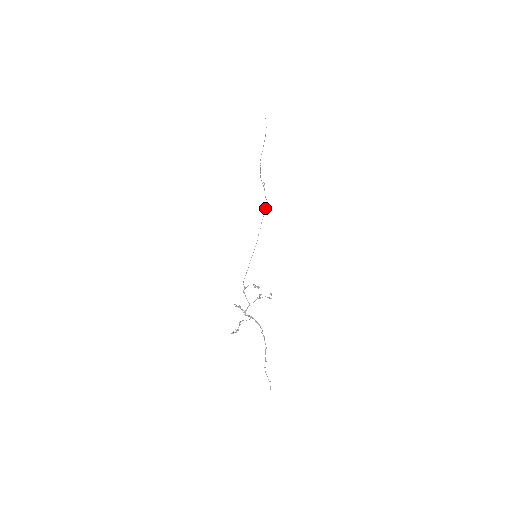
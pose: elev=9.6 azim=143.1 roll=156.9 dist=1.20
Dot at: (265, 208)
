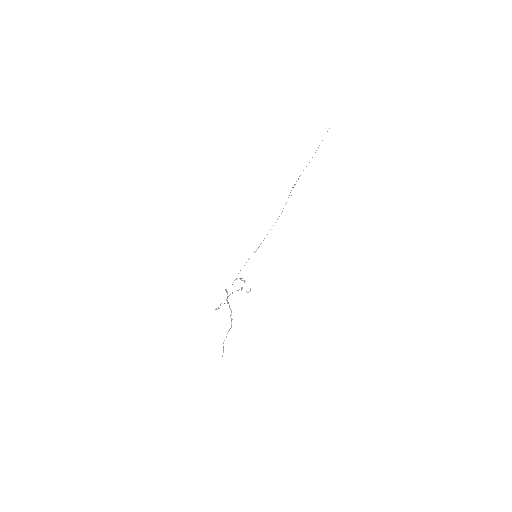
Dot at: (278, 218)
